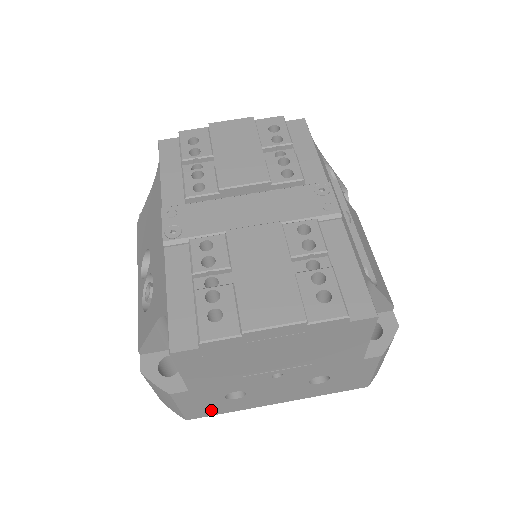
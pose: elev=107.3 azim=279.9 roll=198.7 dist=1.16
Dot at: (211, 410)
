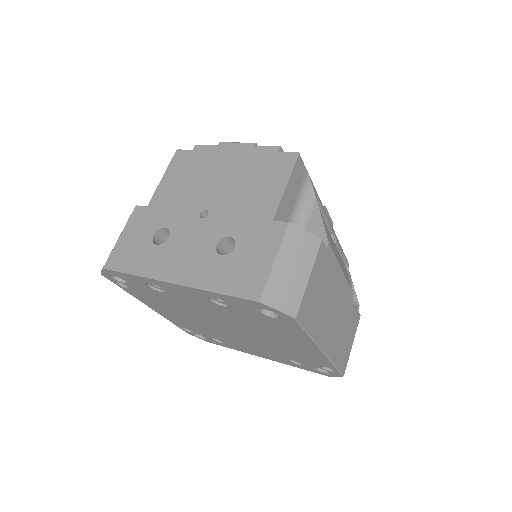
Dot at: (129, 258)
